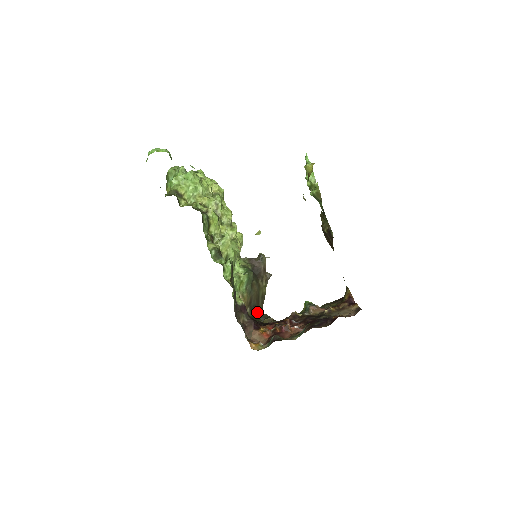
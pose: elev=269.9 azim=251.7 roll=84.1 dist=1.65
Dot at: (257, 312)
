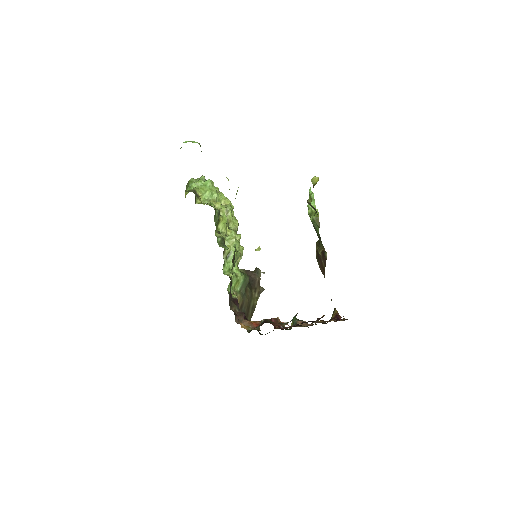
Dot at: occluded
